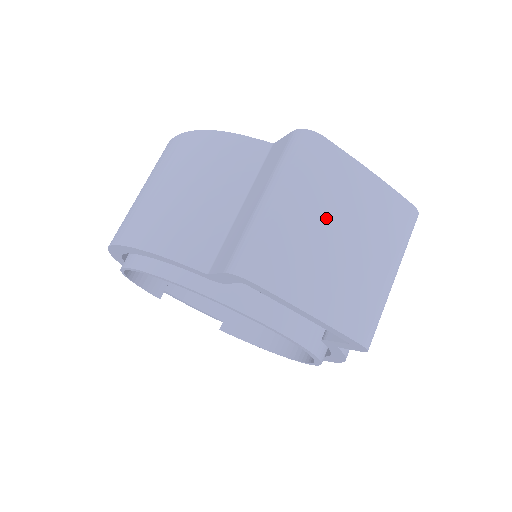
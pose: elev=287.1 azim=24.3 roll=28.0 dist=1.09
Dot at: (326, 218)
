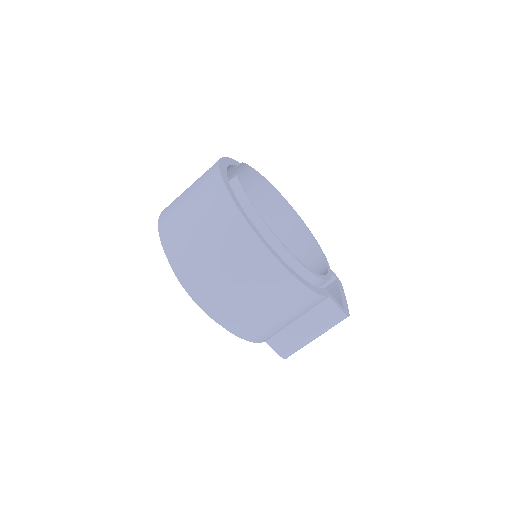
Dot at: occluded
